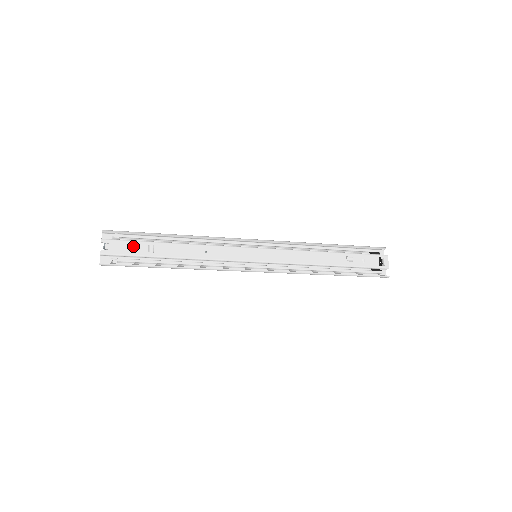
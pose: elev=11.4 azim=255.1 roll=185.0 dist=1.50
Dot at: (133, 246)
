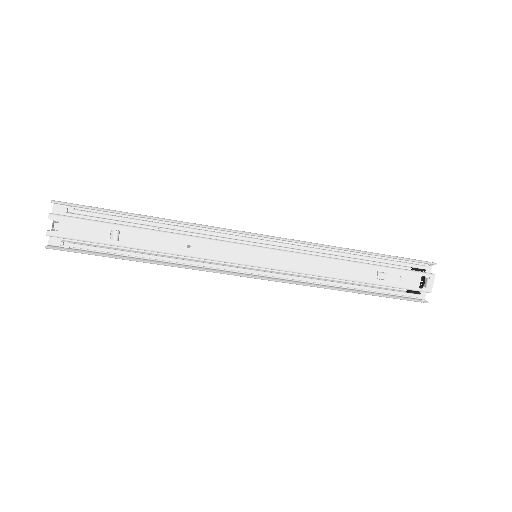
Dot at: (91, 229)
